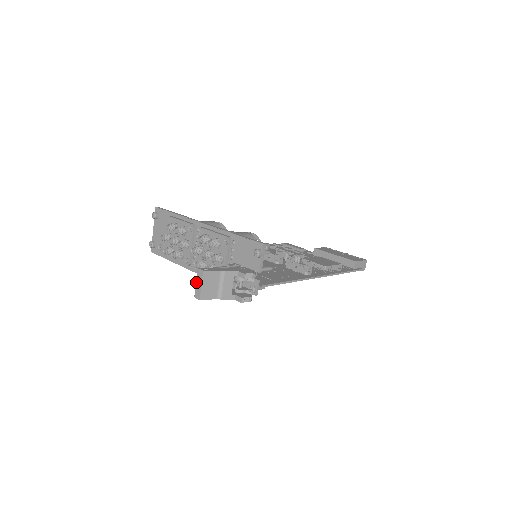
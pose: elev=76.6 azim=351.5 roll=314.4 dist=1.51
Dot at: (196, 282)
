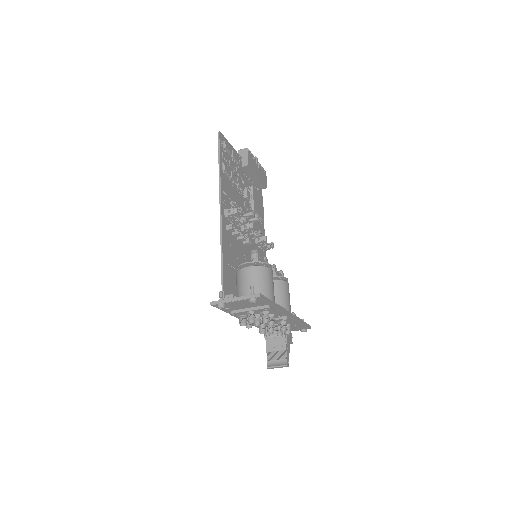
Dot at: (278, 367)
